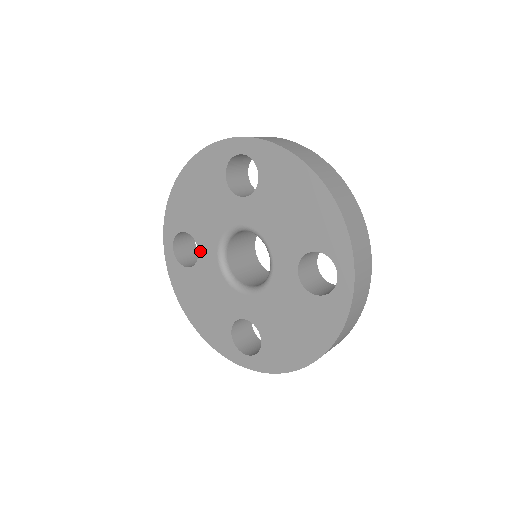
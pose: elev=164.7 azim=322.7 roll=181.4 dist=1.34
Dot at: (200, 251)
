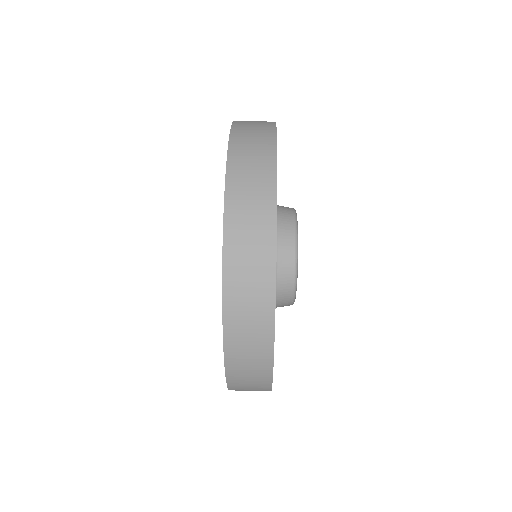
Dot at: occluded
